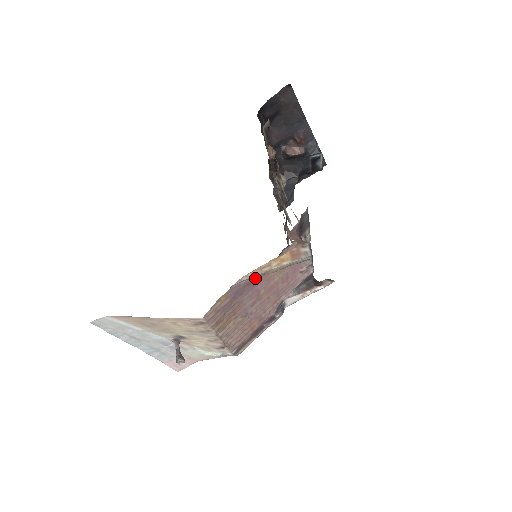
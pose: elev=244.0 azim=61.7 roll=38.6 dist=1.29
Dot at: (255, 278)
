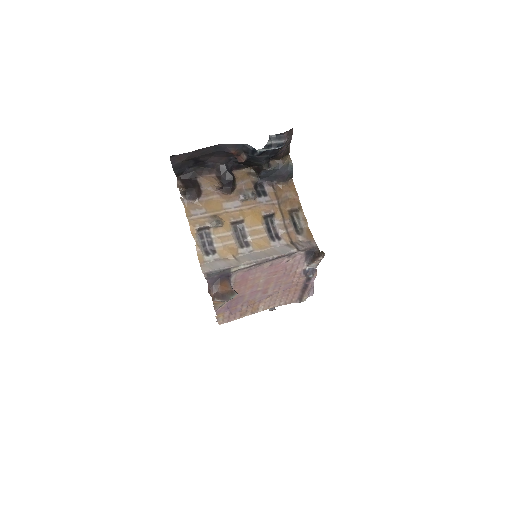
Dot at: occluded
